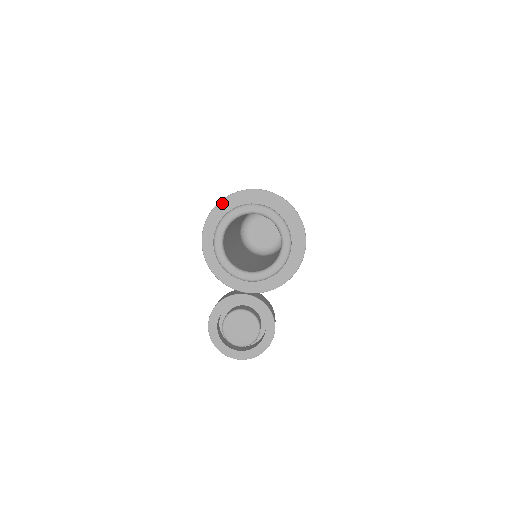
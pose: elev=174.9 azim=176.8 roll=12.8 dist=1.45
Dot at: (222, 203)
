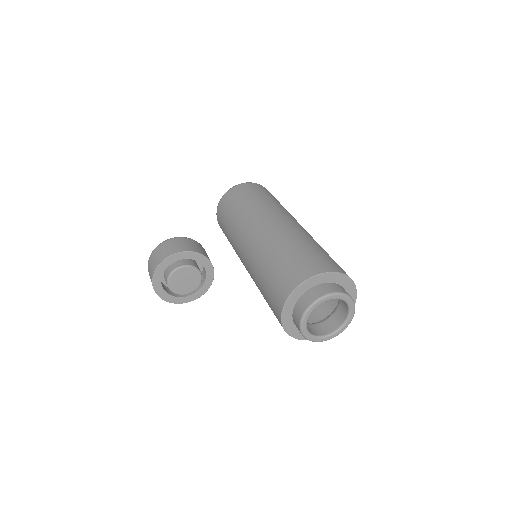
Dot at: (327, 274)
